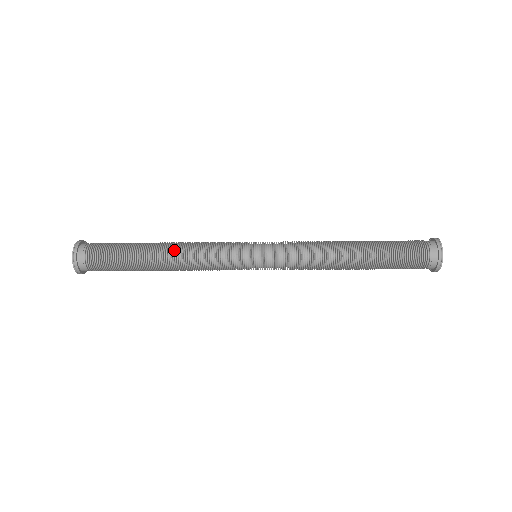
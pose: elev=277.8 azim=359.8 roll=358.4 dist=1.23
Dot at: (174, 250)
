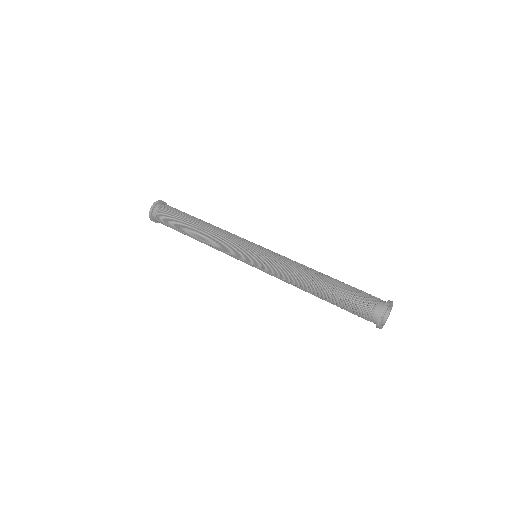
Dot at: (203, 235)
